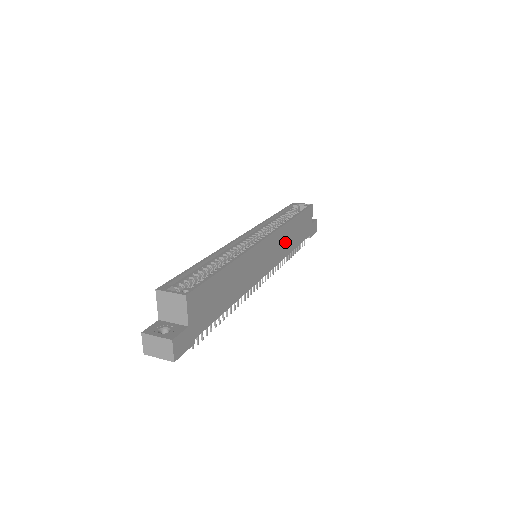
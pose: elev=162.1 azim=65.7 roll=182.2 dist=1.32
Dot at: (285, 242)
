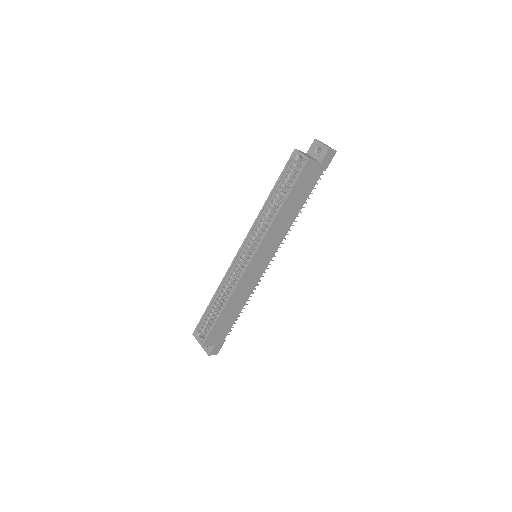
Dot at: (279, 230)
